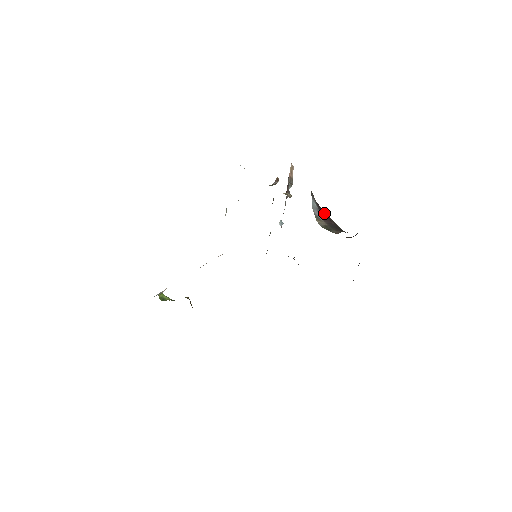
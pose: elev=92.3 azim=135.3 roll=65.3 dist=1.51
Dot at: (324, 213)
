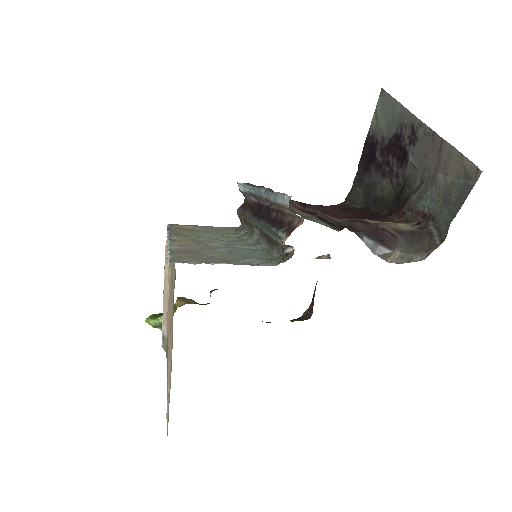
Dot at: (377, 230)
